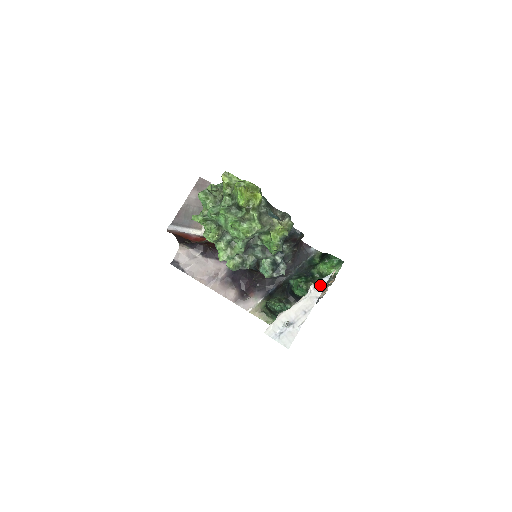
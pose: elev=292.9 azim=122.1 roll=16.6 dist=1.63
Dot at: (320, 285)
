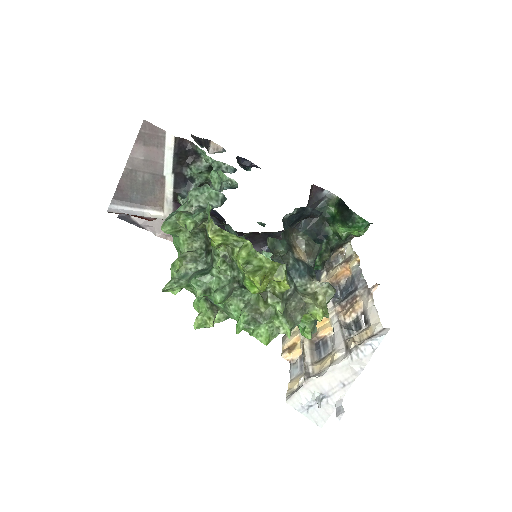
Dot at: (366, 351)
